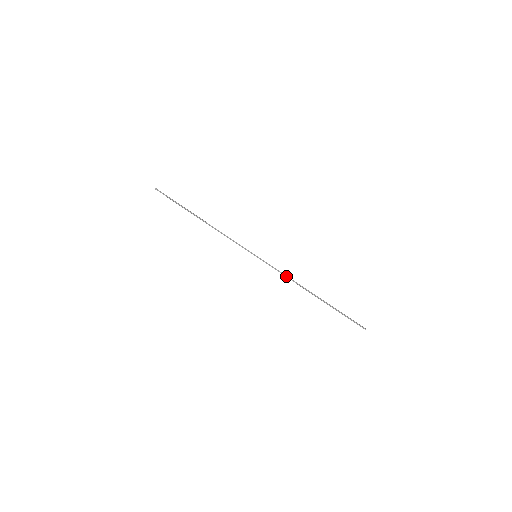
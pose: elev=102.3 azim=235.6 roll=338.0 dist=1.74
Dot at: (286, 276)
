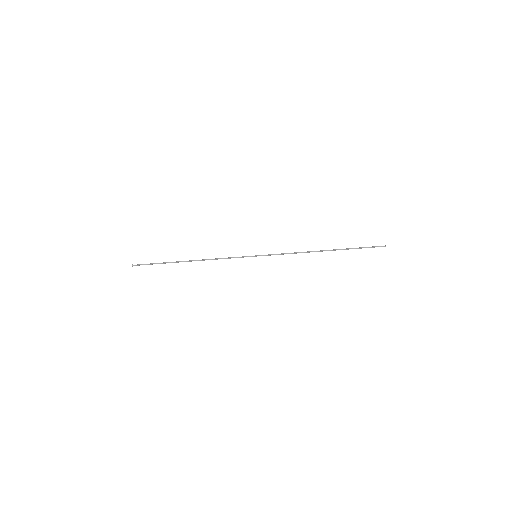
Dot at: (292, 253)
